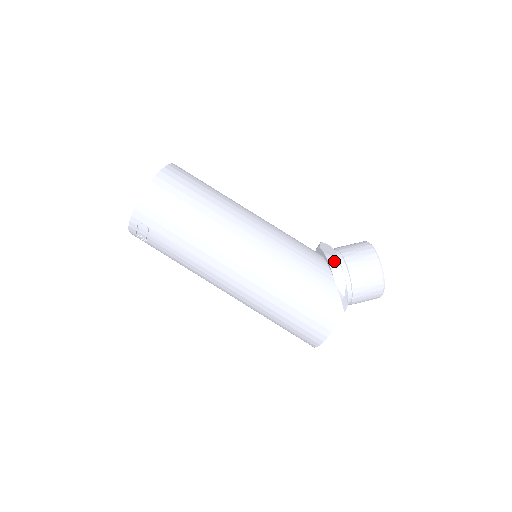
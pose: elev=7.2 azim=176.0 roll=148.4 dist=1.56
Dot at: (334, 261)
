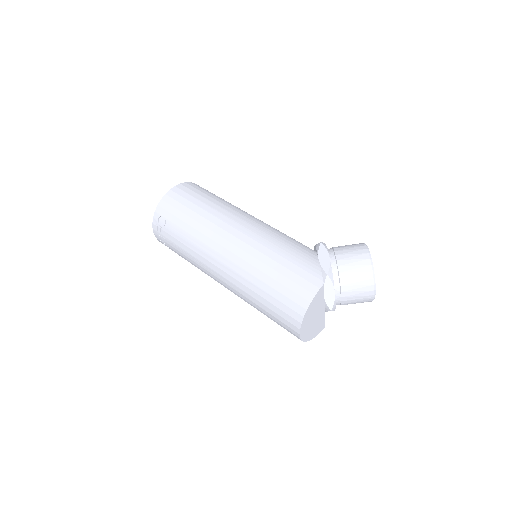
Dot at: (321, 246)
